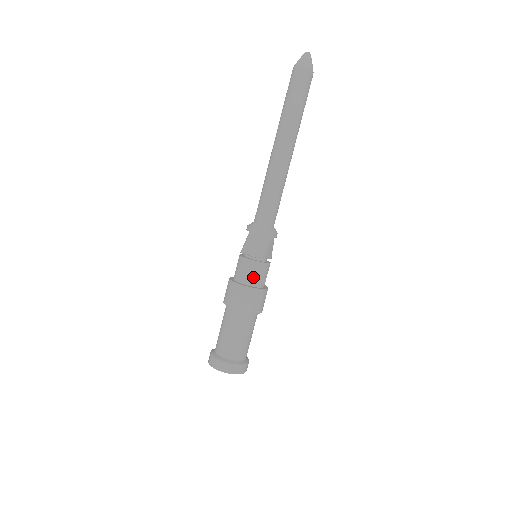
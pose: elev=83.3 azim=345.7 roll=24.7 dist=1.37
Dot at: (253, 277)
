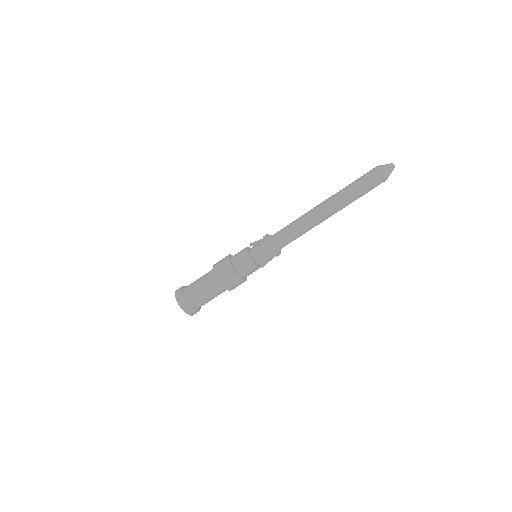
Dot at: (249, 274)
